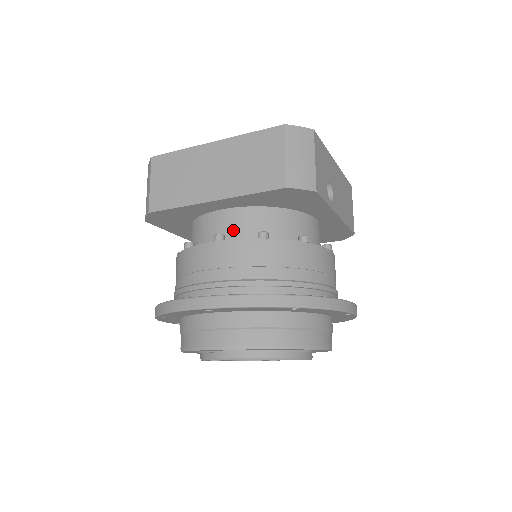
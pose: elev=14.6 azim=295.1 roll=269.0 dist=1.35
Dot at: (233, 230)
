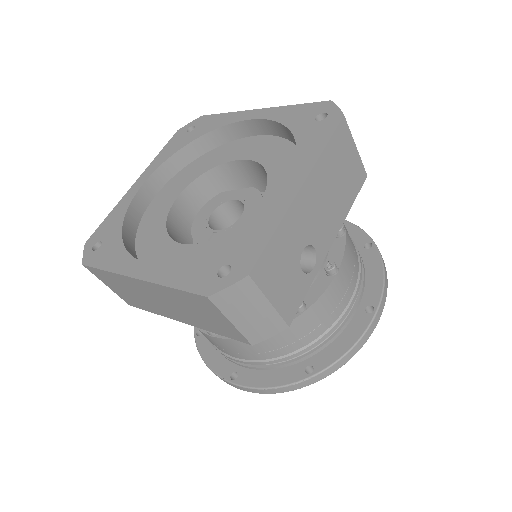
Dot at: occluded
